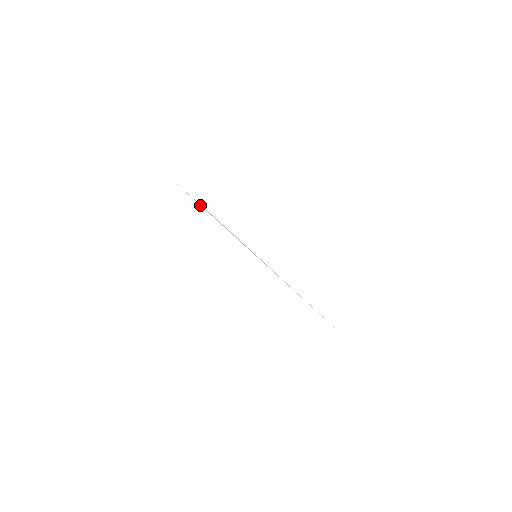
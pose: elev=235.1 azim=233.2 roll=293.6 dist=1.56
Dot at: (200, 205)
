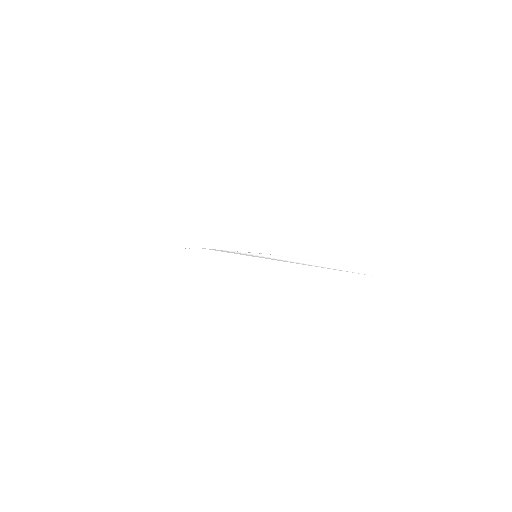
Dot at: occluded
